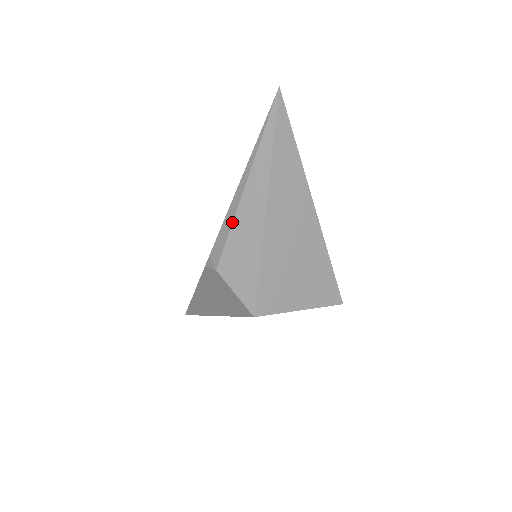
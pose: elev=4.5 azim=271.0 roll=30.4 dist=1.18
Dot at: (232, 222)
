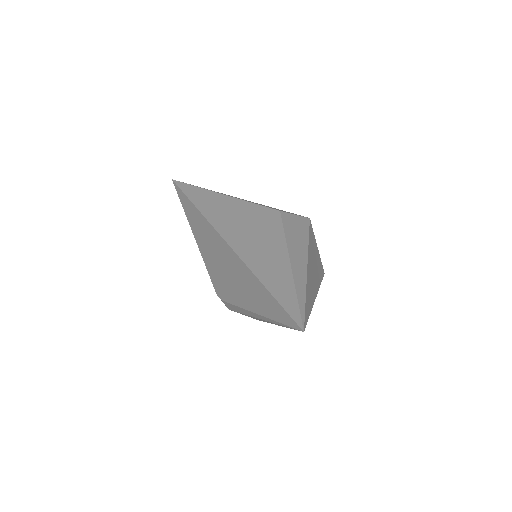
Dot at: occluded
